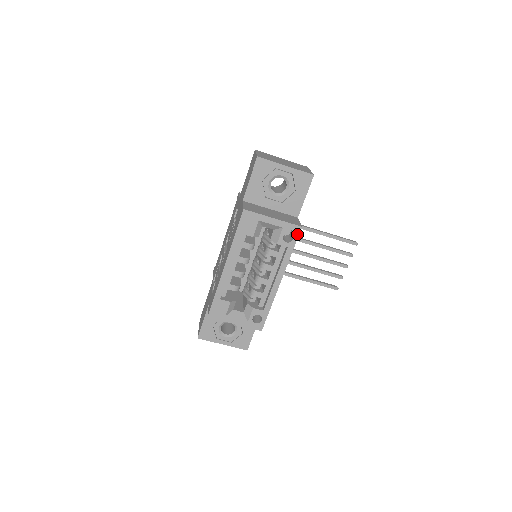
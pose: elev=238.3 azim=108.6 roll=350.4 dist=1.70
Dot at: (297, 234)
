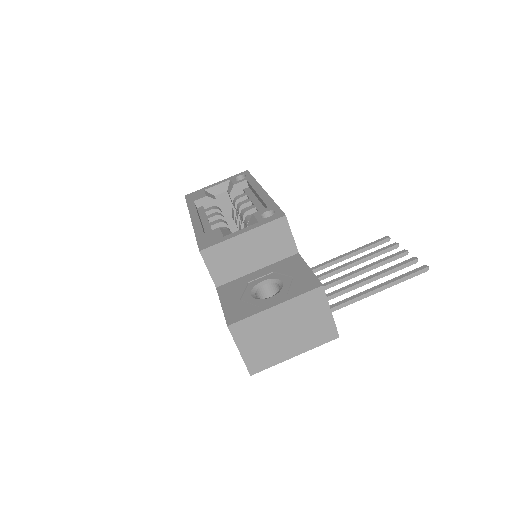
Dot at: (247, 173)
